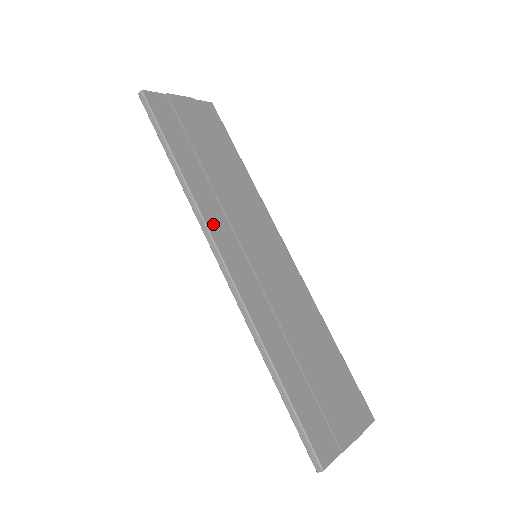
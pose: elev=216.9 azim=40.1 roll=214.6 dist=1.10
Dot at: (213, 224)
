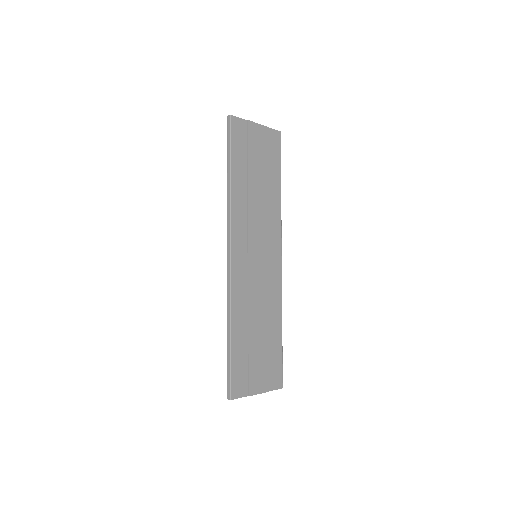
Dot at: (236, 227)
